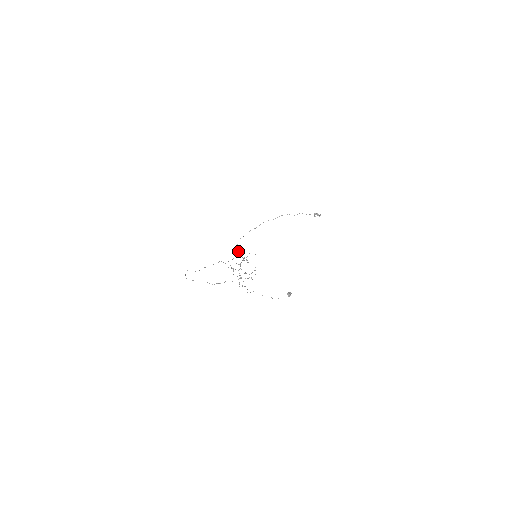
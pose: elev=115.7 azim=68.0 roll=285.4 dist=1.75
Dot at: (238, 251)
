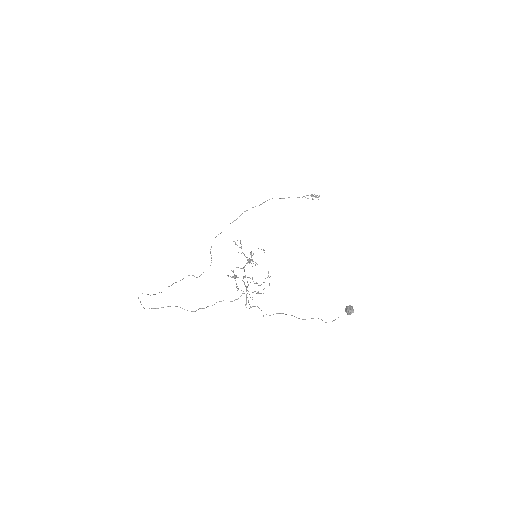
Dot at: occluded
